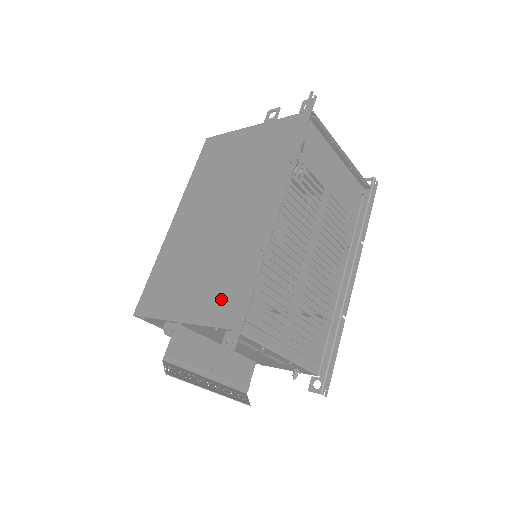
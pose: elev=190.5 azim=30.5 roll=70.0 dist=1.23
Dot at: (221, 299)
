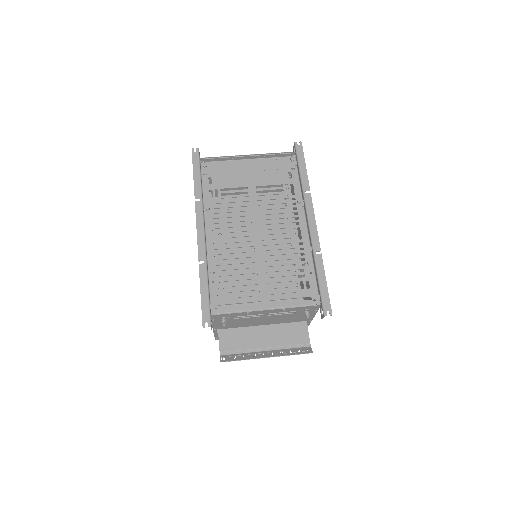
Dot at: occluded
